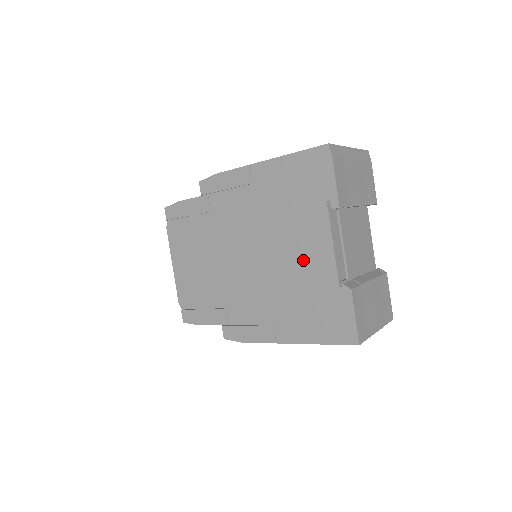
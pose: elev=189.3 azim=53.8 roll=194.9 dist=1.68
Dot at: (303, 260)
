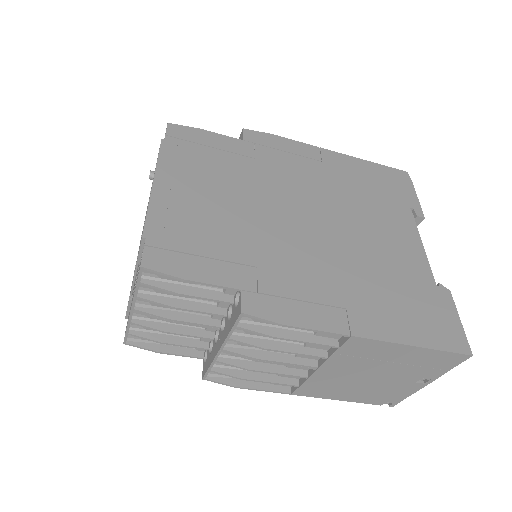
Dot at: (389, 246)
